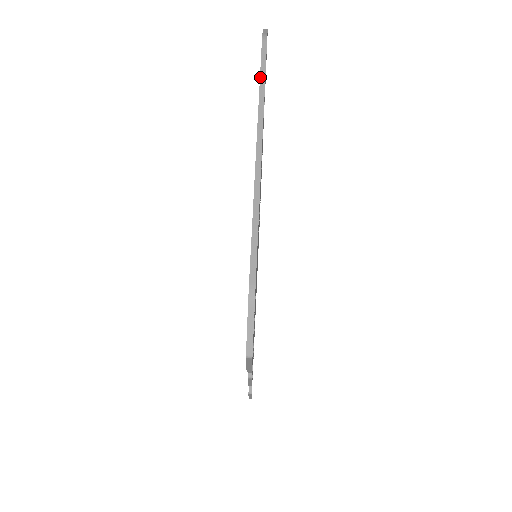
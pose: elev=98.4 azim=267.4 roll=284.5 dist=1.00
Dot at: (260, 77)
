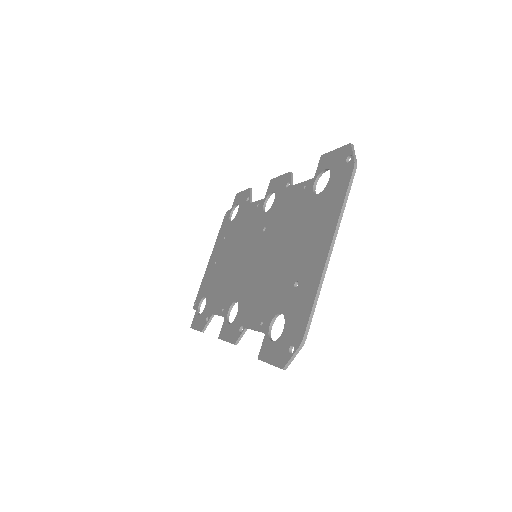
Dot at: (345, 198)
